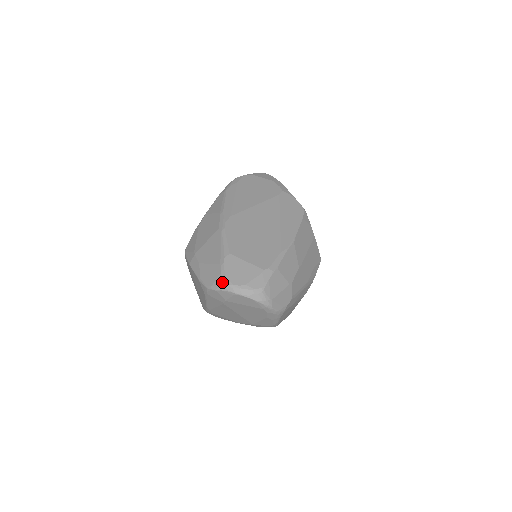
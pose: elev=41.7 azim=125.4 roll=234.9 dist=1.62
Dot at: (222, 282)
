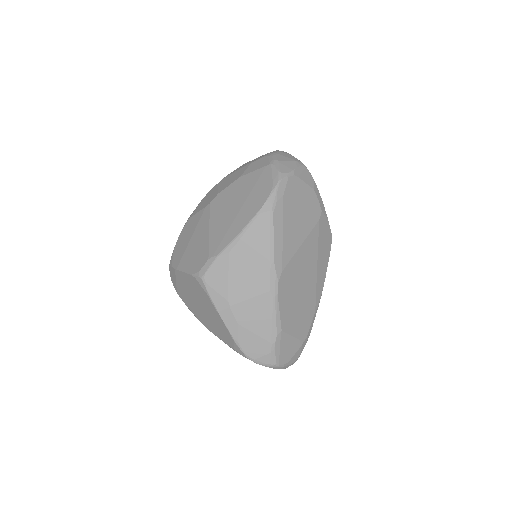
Dot at: (270, 362)
